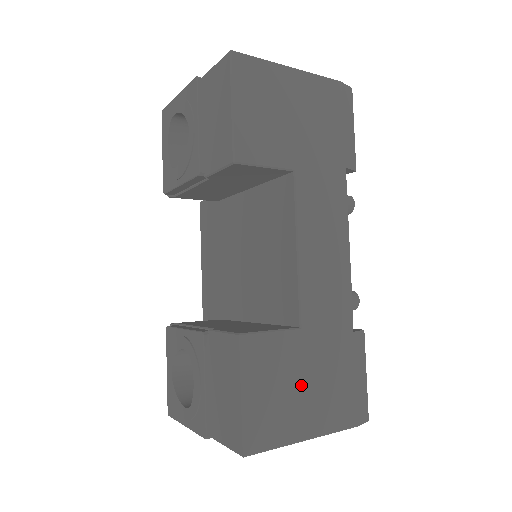
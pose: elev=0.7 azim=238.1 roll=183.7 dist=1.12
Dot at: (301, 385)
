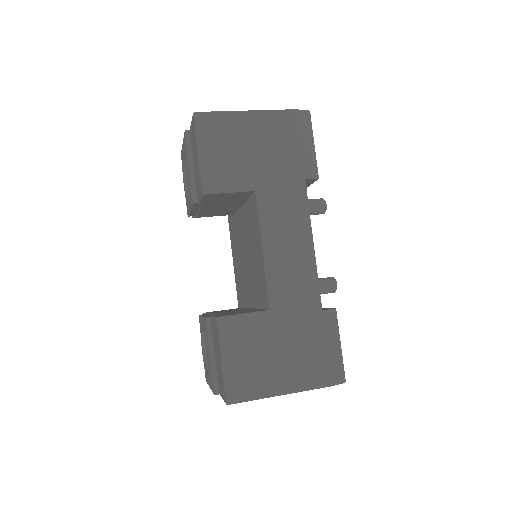
Dot at: (274, 353)
